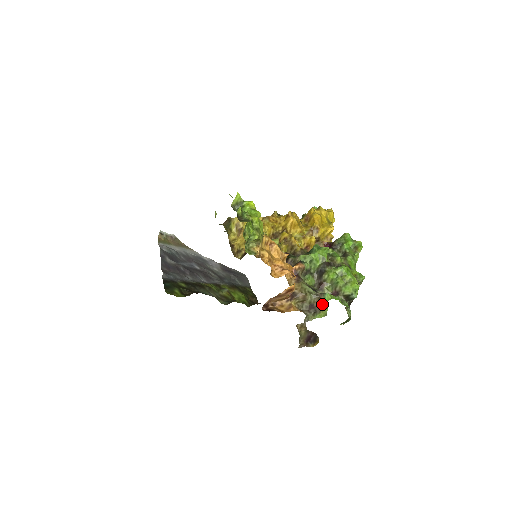
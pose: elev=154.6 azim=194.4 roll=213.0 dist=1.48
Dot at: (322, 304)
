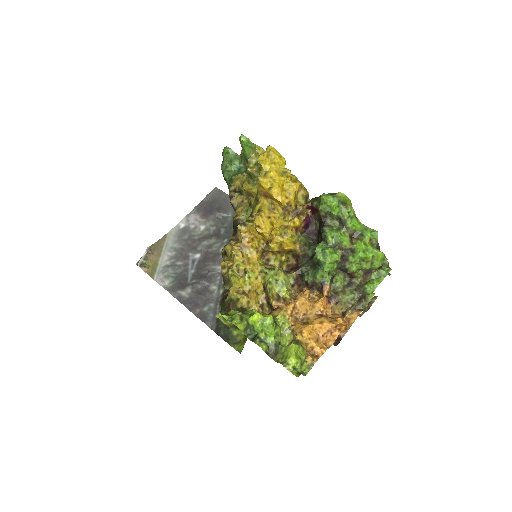
Dot at: occluded
